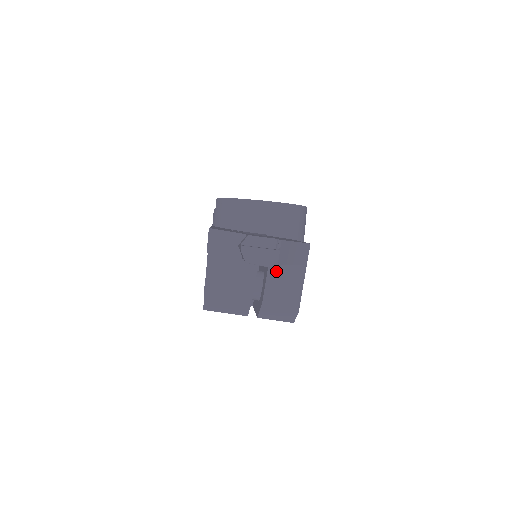
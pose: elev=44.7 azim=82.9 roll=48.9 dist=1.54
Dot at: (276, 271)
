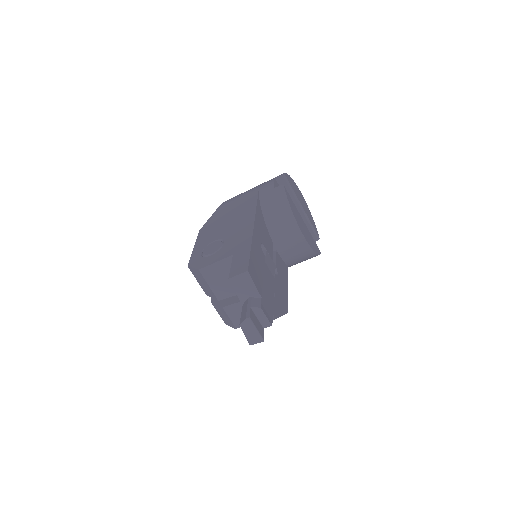
Dot at: occluded
